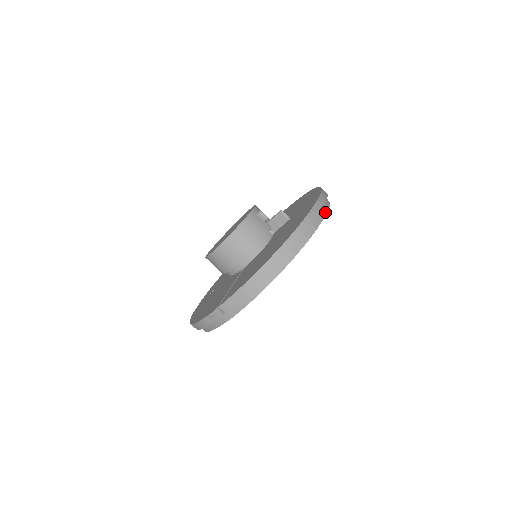
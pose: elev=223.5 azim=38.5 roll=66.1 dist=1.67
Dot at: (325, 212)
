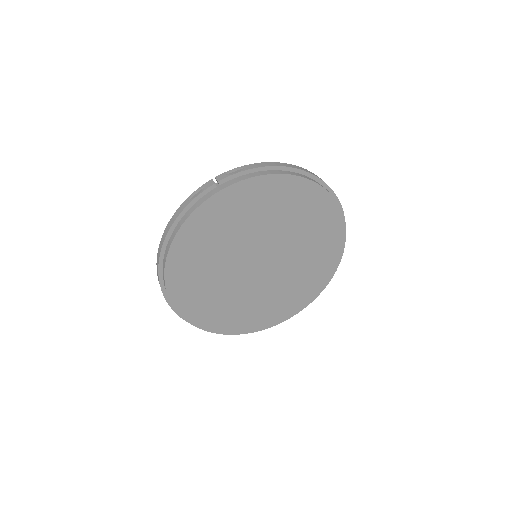
Dot at: (341, 210)
